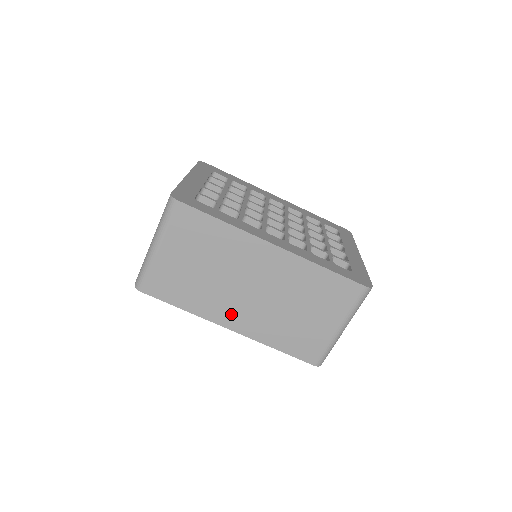
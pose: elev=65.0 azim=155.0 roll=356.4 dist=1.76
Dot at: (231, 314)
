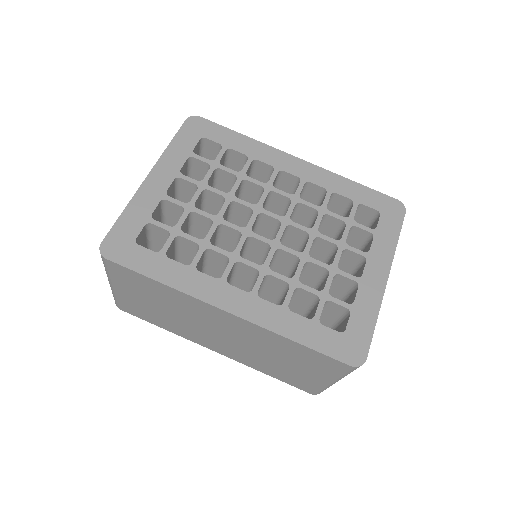
Dot at: (210, 343)
